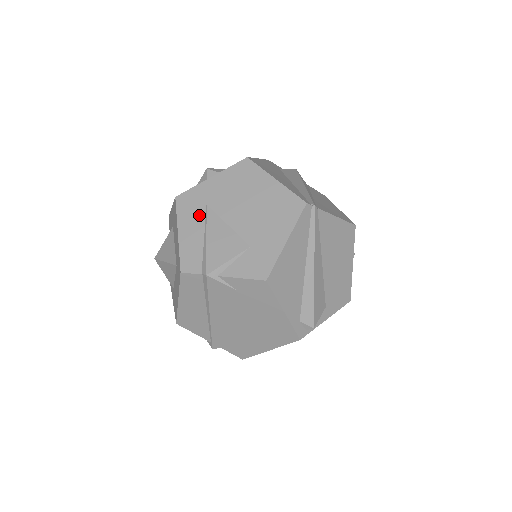
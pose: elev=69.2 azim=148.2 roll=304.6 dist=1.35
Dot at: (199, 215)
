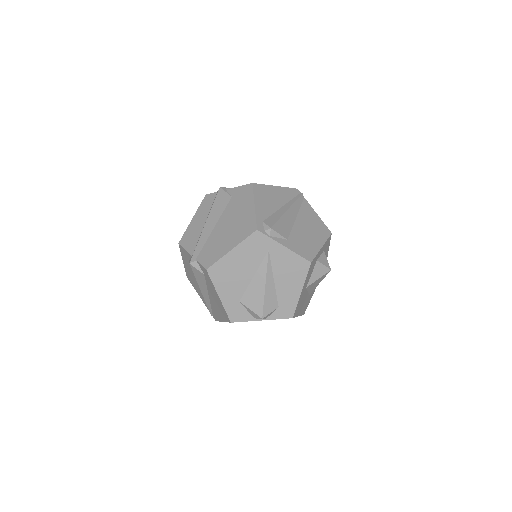
Dot at: occluded
